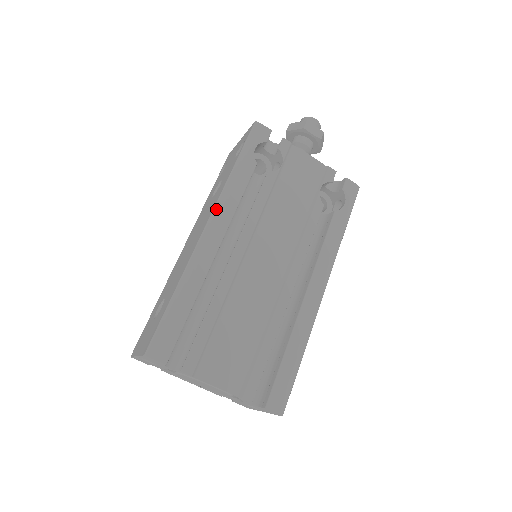
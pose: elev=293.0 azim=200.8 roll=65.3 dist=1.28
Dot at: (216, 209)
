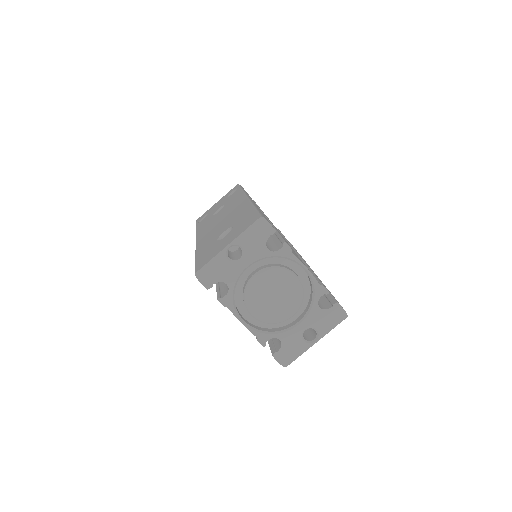
Dot at: (247, 195)
